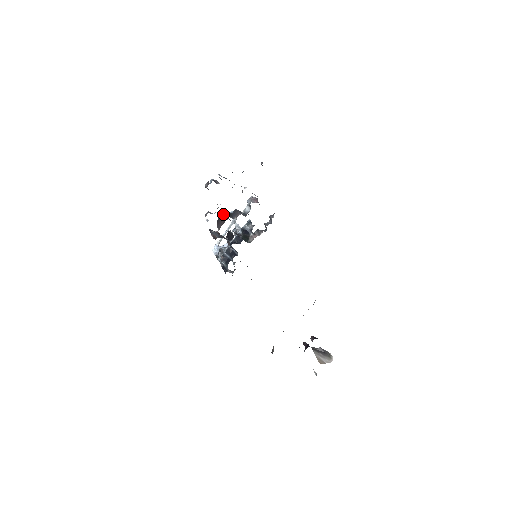
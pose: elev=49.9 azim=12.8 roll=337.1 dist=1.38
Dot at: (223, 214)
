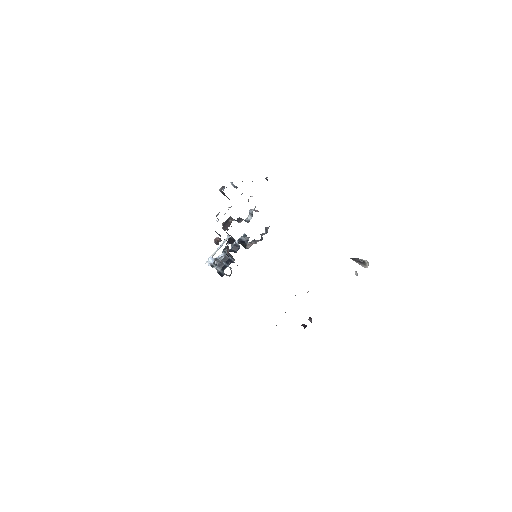
Dot at: (229, 219)
